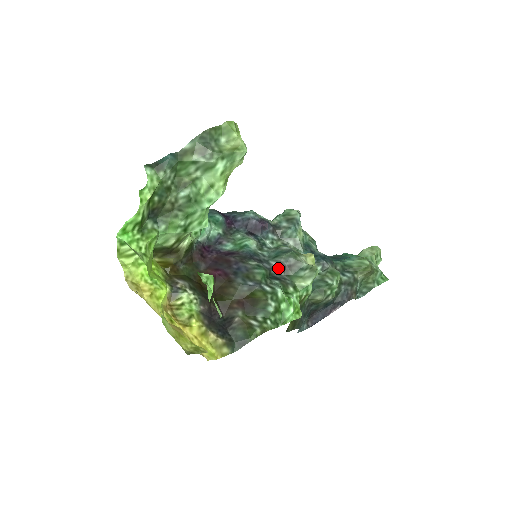
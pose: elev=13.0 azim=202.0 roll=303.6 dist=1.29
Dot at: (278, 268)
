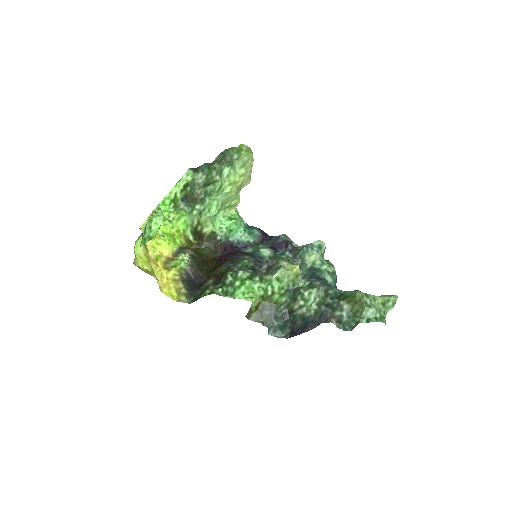
Dot at: (263, 266)
